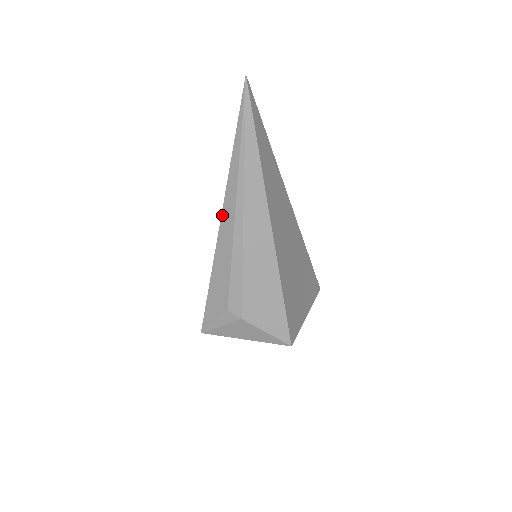
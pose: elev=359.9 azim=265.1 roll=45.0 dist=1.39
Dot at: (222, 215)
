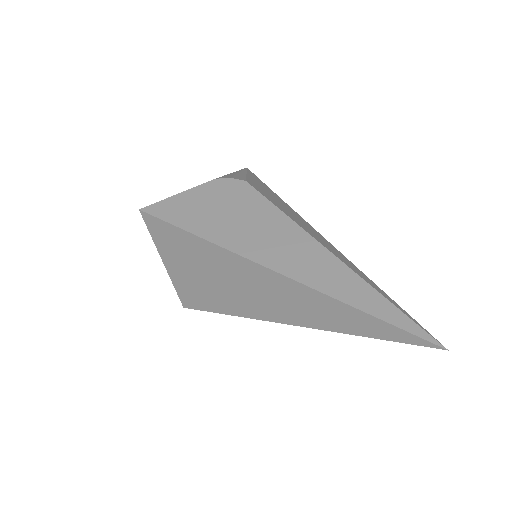
Dot at: occluded
